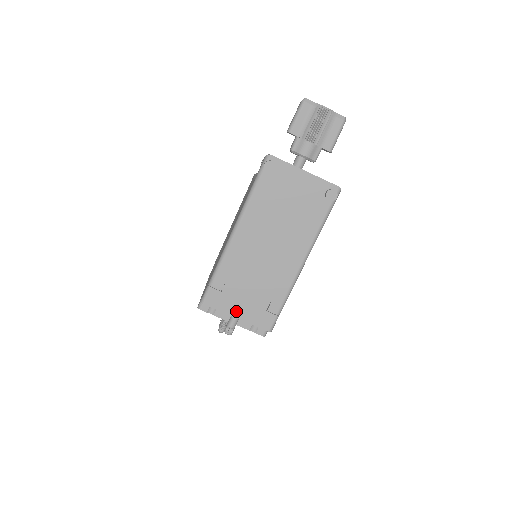
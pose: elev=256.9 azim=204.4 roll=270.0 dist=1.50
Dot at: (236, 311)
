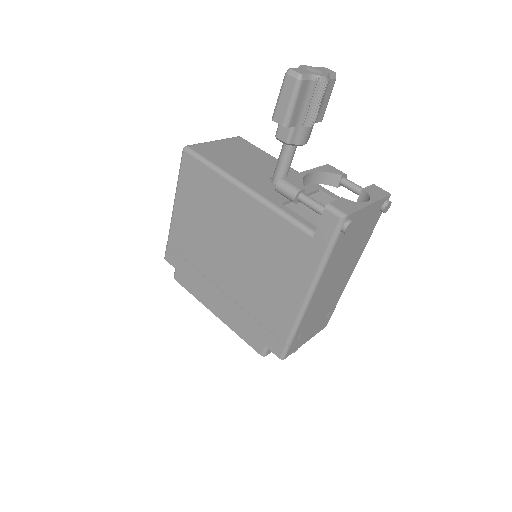
Dot at: (307, 339)
